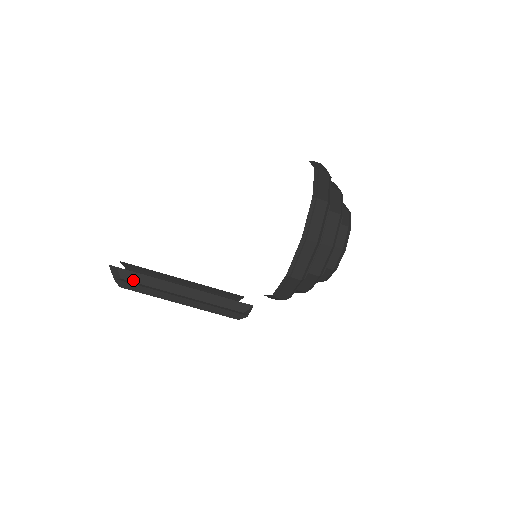
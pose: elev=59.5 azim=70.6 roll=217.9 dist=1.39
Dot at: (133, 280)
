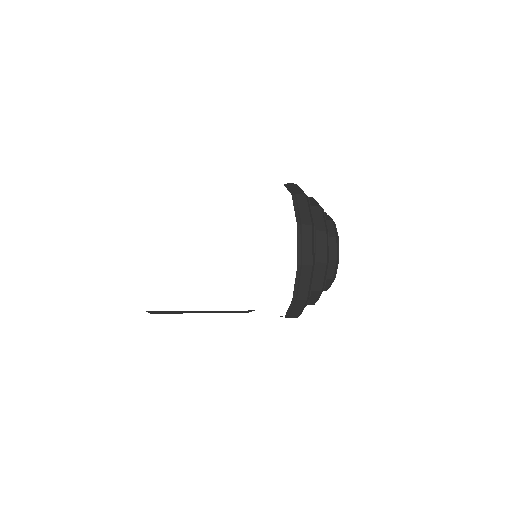
Dot at: (160, 313)
